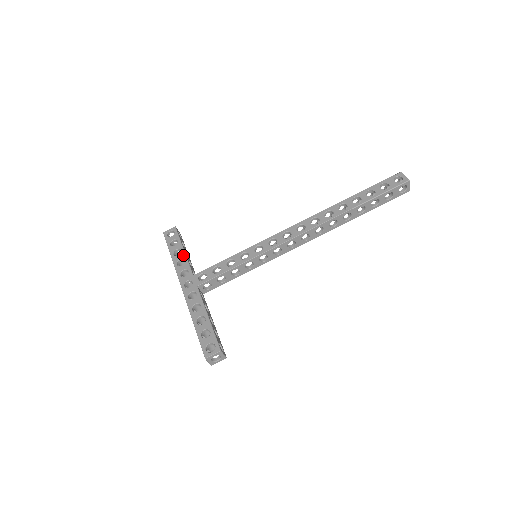
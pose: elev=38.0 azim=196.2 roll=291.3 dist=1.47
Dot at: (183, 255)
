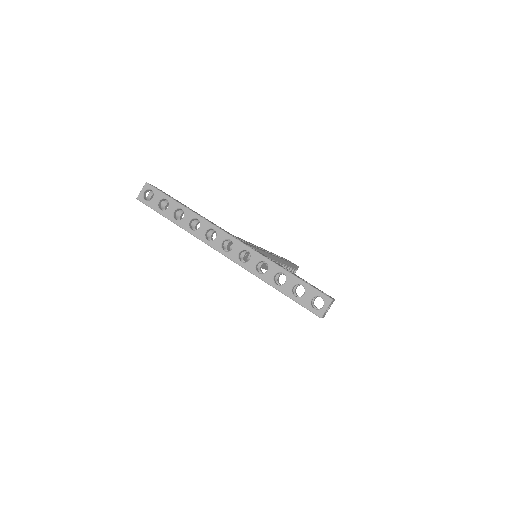
Dot at: occluded
